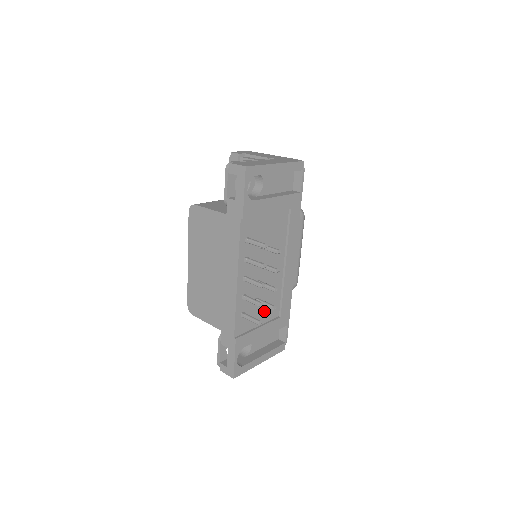
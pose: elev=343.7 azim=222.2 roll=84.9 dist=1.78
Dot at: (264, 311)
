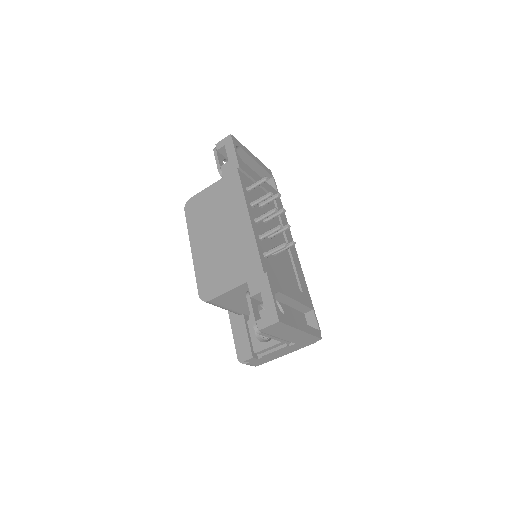
Dot at: (284, 273)
